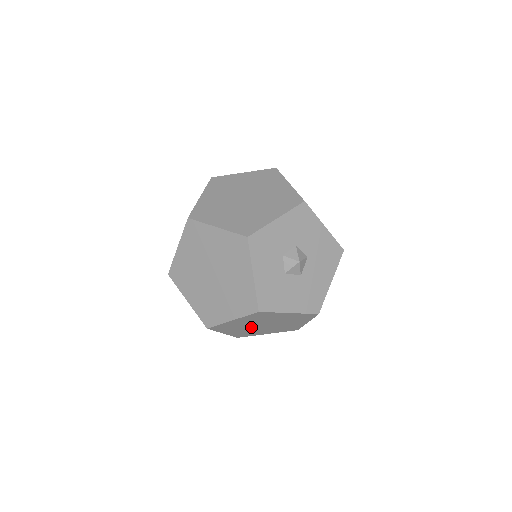
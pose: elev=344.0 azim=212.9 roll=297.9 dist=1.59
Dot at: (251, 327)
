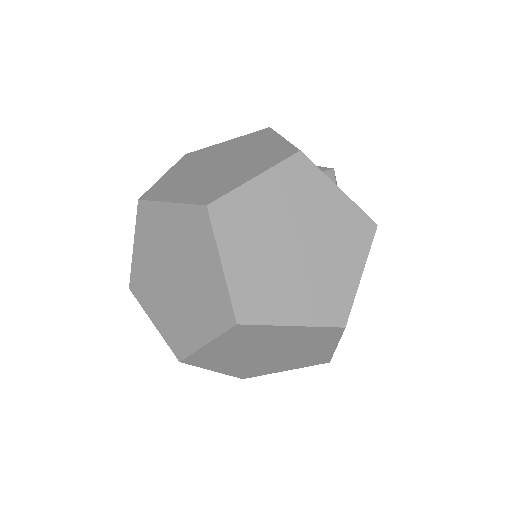
Dot at: occluded
